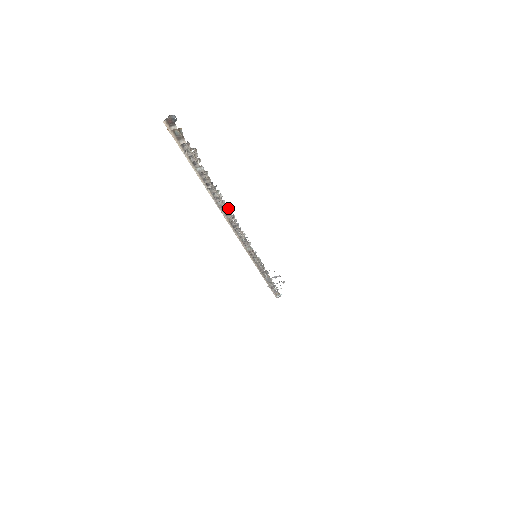
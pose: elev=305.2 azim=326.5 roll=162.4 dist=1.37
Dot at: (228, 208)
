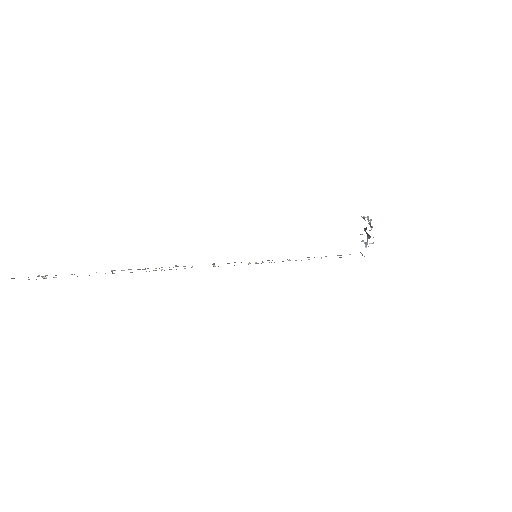
Dot at: occluded
